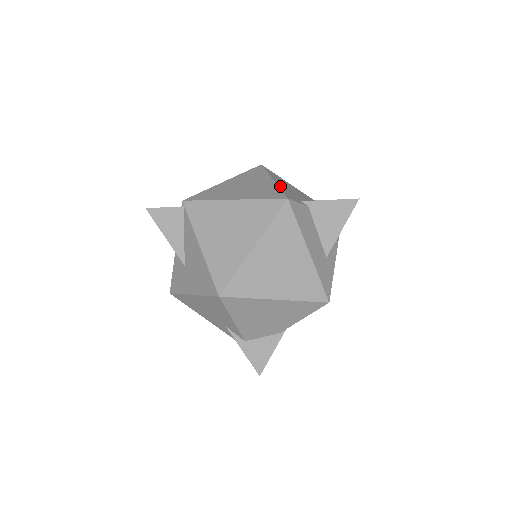
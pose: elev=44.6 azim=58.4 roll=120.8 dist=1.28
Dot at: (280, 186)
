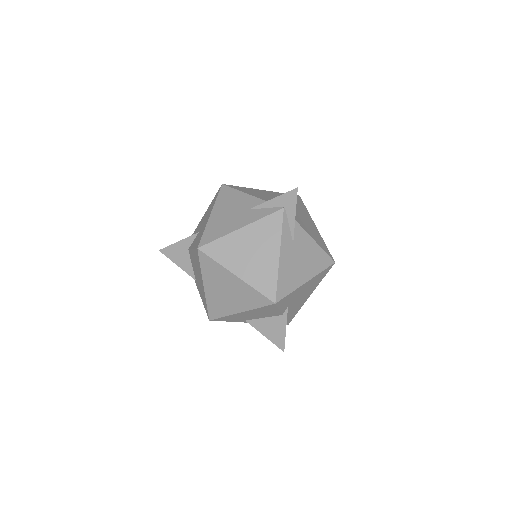
Dot at: occluded
